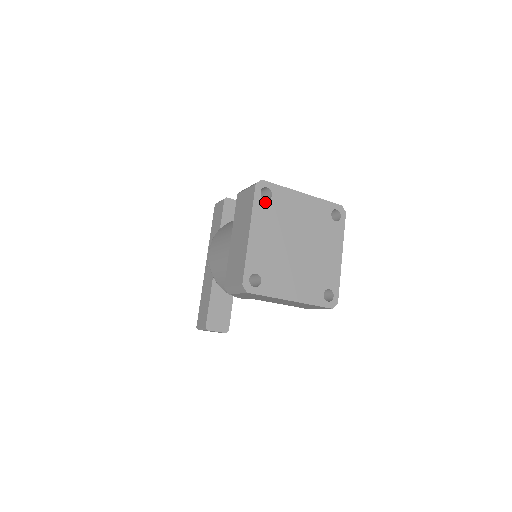
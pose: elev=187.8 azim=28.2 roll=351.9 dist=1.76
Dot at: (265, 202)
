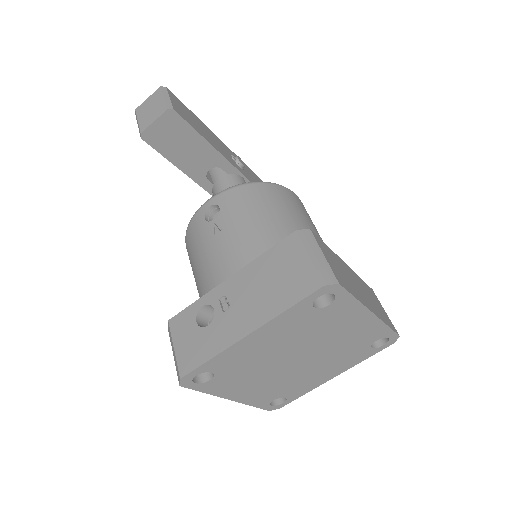
Dot at: (212, 381)
